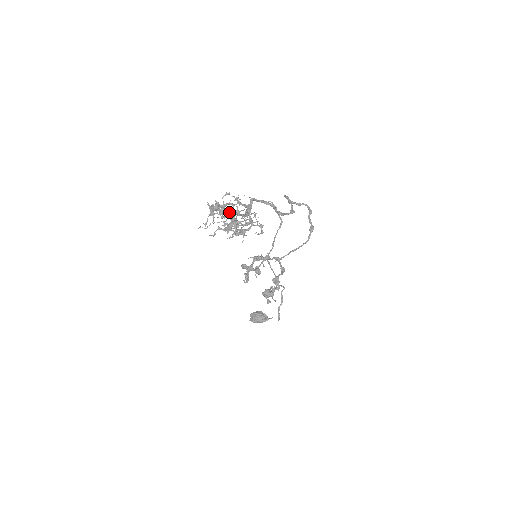
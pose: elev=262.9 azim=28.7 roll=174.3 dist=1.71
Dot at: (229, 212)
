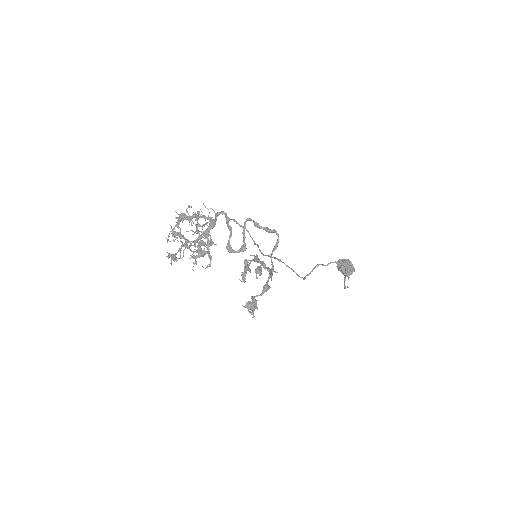
Dot at: (179, 237)
